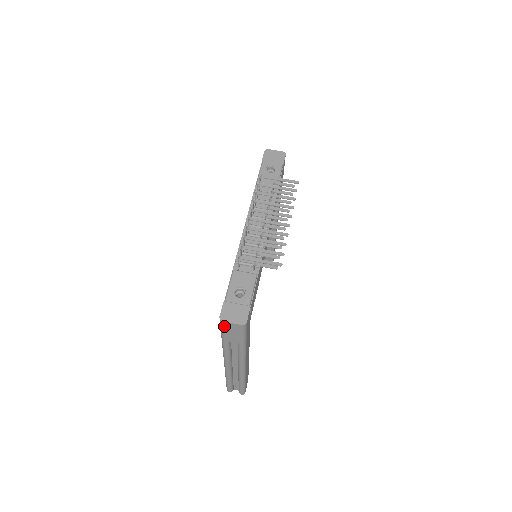
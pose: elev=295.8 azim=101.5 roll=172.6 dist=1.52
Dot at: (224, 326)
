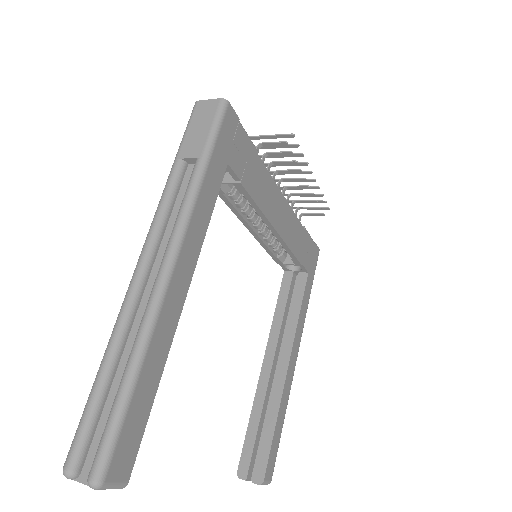
Dot at: (194, 114)
